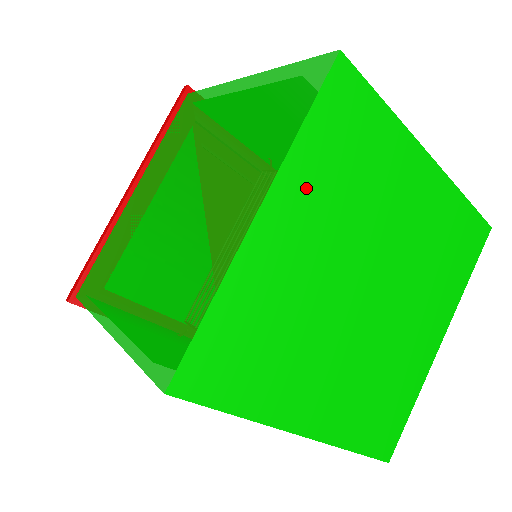
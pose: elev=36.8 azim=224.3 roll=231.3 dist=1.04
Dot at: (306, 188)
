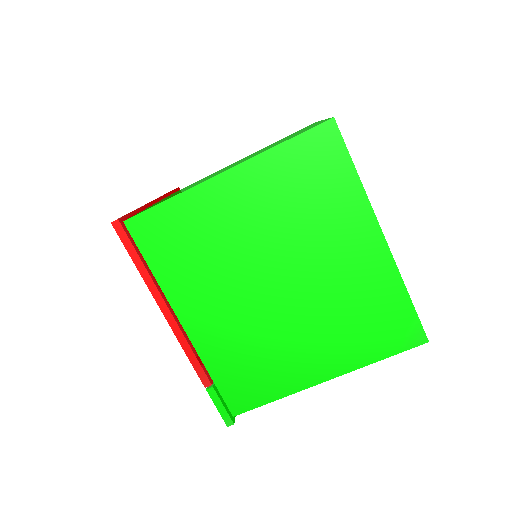
Dot at: occluded
